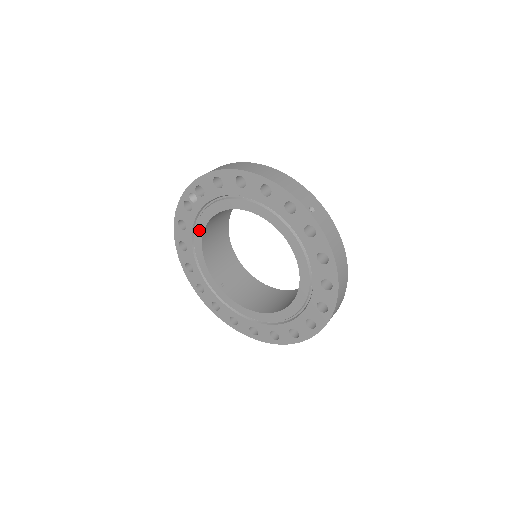
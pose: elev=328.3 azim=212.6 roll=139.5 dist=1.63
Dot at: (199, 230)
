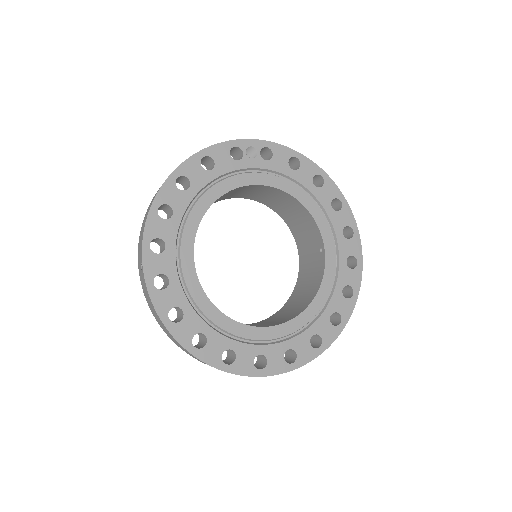
Dot at: (228, 184)
